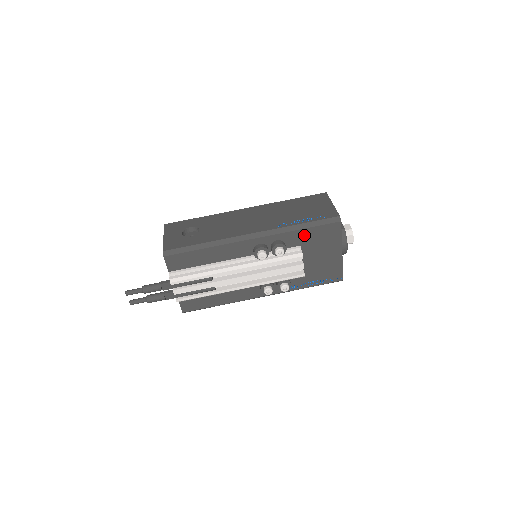
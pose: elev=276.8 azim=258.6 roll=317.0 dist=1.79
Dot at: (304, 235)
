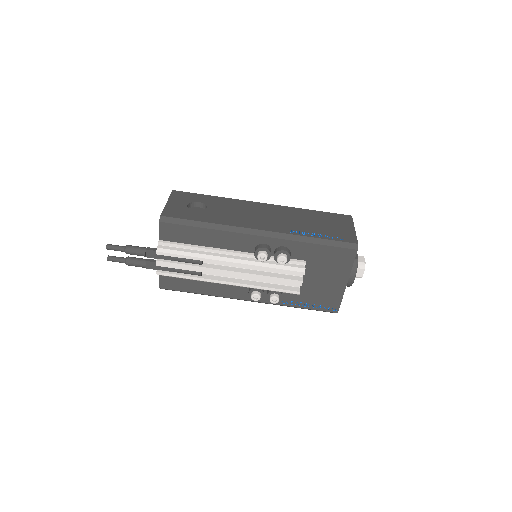
Dot at: (314, 251)
